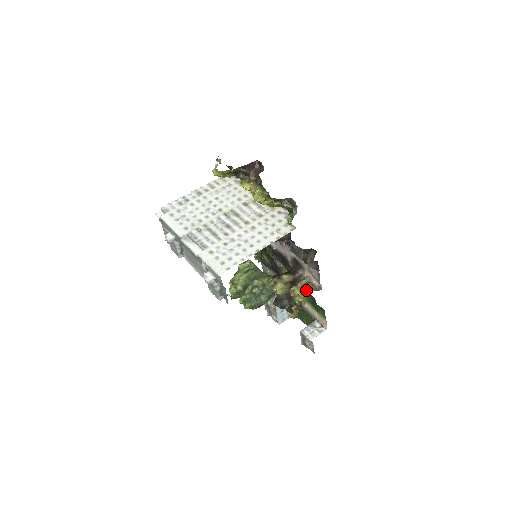
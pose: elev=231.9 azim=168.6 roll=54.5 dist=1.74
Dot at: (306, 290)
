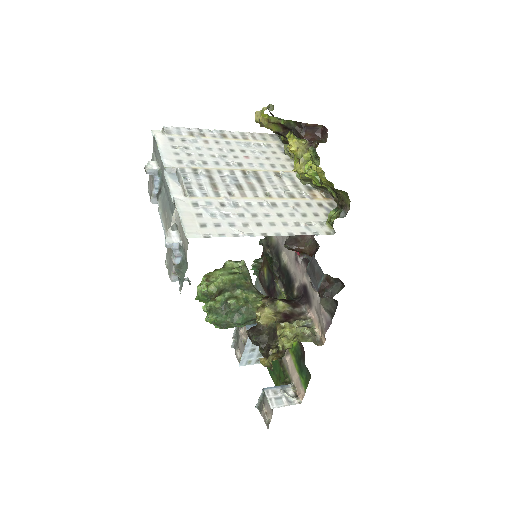
Dot at: (301, 335)
